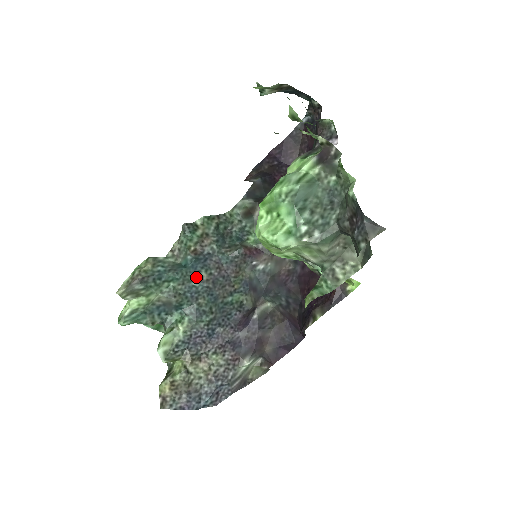
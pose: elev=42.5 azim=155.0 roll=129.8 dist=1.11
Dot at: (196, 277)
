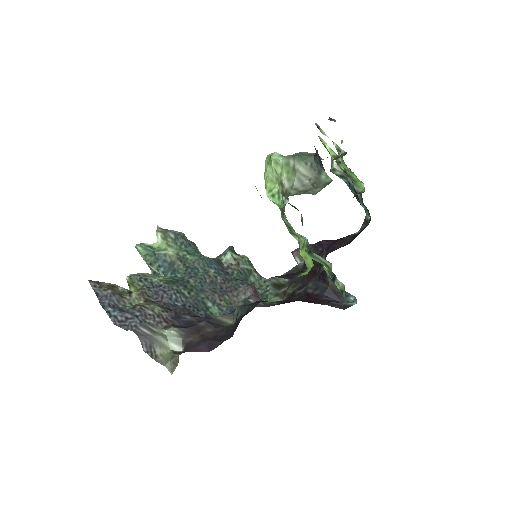
Dot at: (206, 268)
